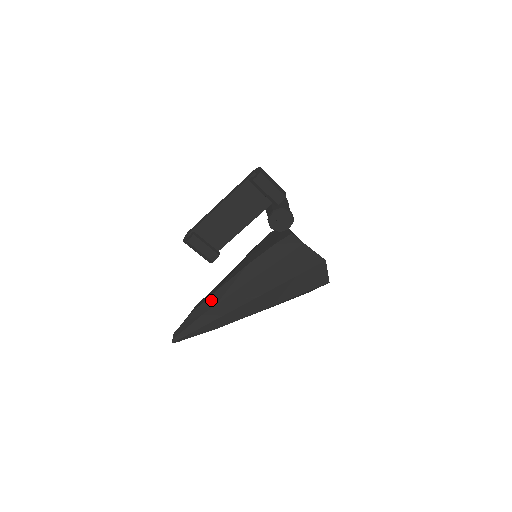
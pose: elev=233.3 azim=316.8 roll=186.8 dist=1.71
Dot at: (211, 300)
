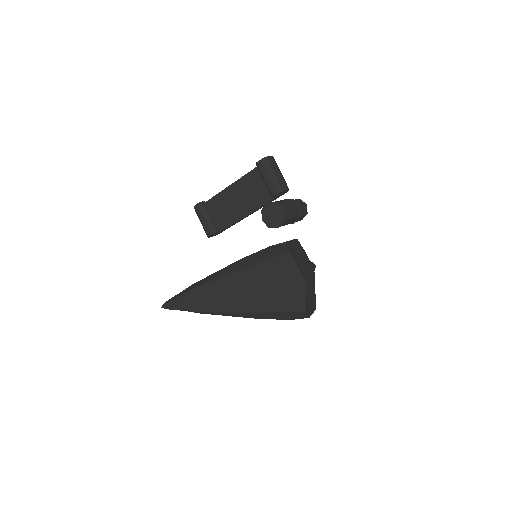
Dot at: (203, 280)
